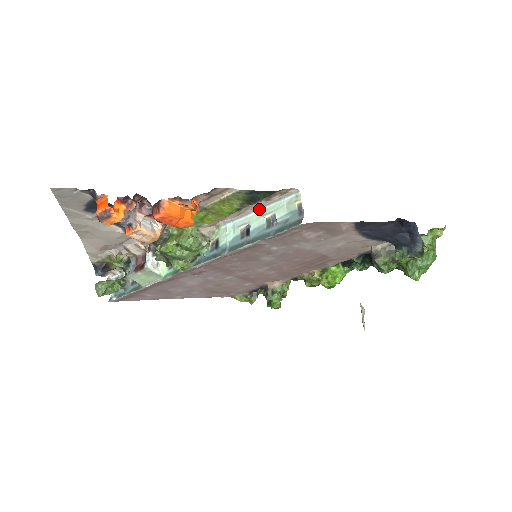
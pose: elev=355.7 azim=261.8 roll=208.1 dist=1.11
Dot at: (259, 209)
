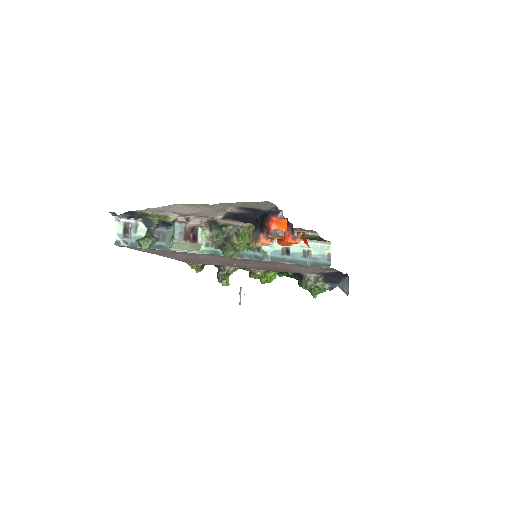
Dot at: occluded
